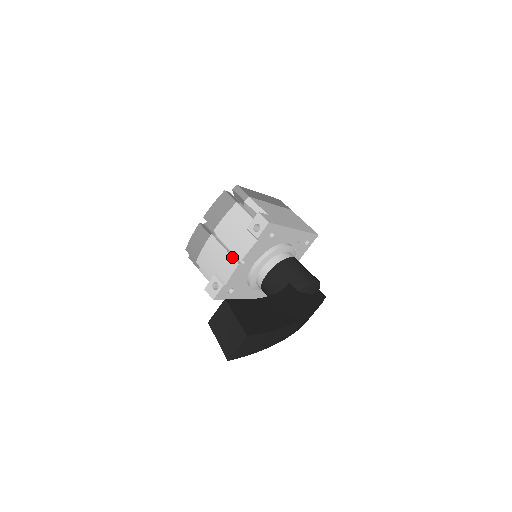
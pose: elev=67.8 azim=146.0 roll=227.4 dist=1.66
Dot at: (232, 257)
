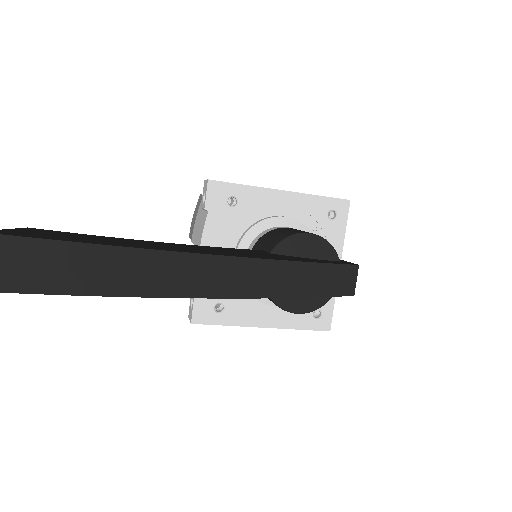
Dot at: occluded
